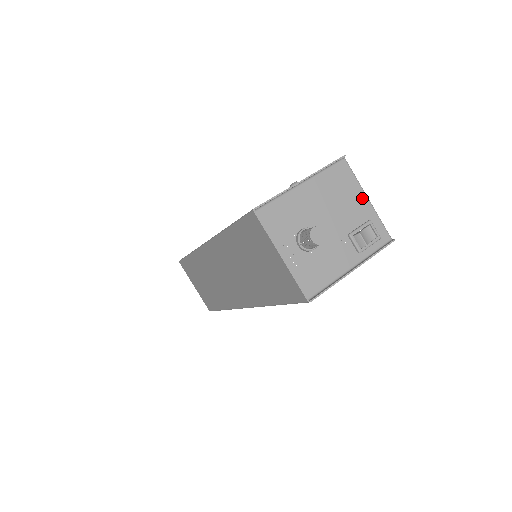
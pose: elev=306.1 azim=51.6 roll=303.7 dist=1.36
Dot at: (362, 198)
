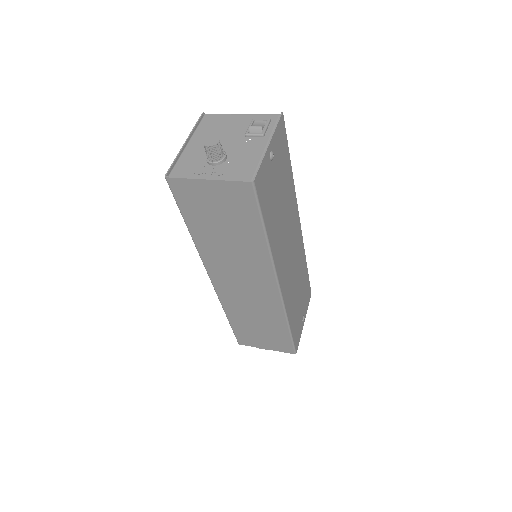
Dot at: (236, 117)
